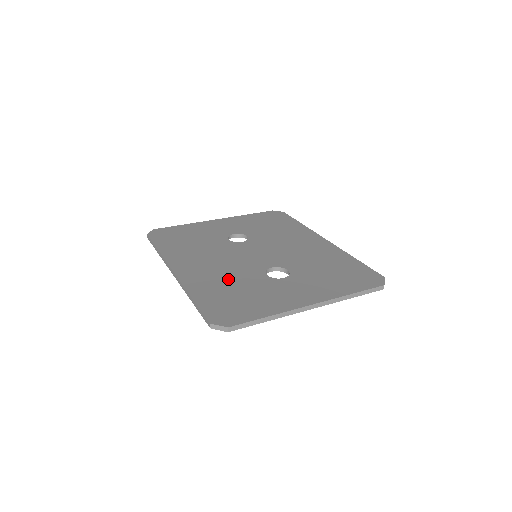
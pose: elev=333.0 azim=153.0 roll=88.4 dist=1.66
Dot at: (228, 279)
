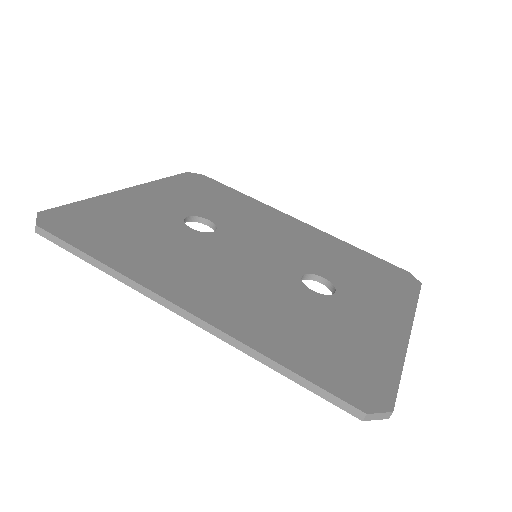
Dot at: (281, 309)
